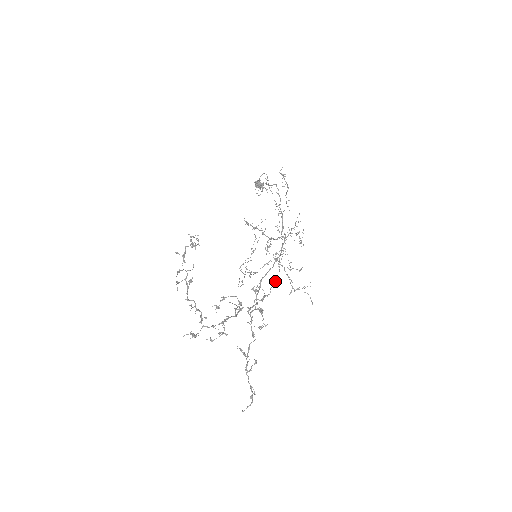
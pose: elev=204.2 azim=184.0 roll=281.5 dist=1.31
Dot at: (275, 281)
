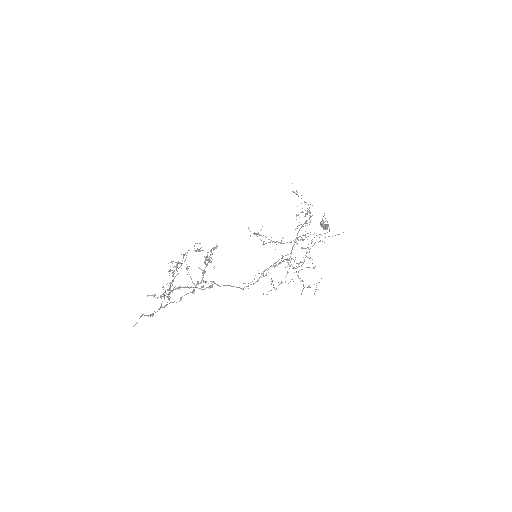
Dot at: occluded
